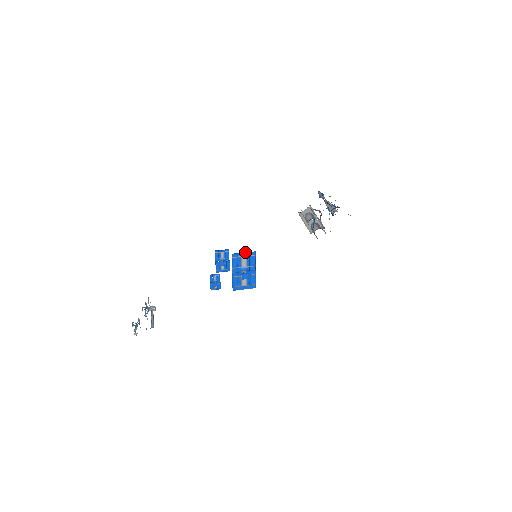
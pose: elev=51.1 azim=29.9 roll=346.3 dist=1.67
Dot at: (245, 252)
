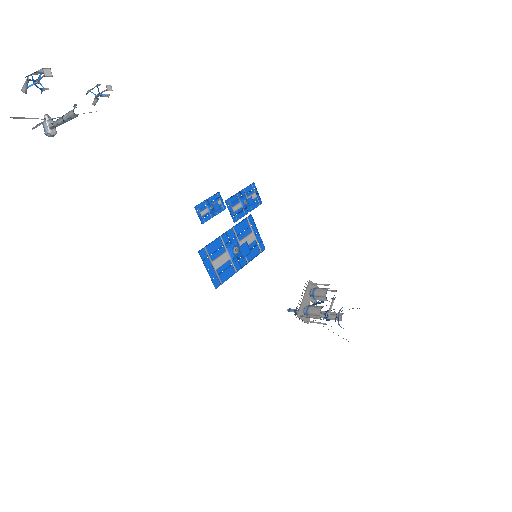
Dot at: (259, 234)
